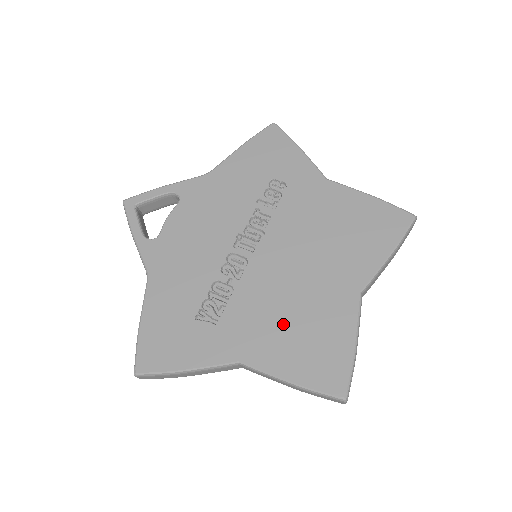
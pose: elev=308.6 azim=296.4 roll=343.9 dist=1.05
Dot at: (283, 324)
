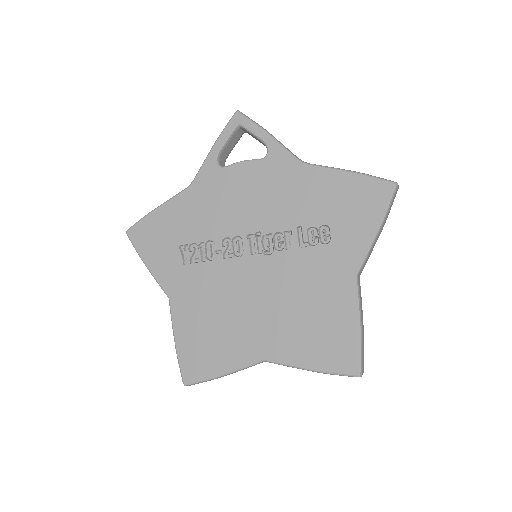
Dot at: (209, 314)
